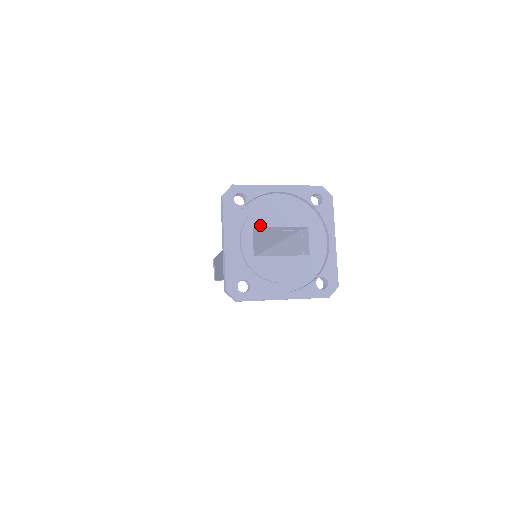
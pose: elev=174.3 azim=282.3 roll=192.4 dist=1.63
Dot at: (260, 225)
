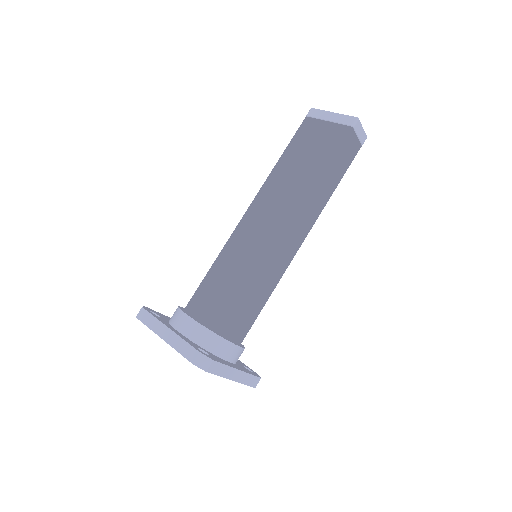
Dot at: occluded
